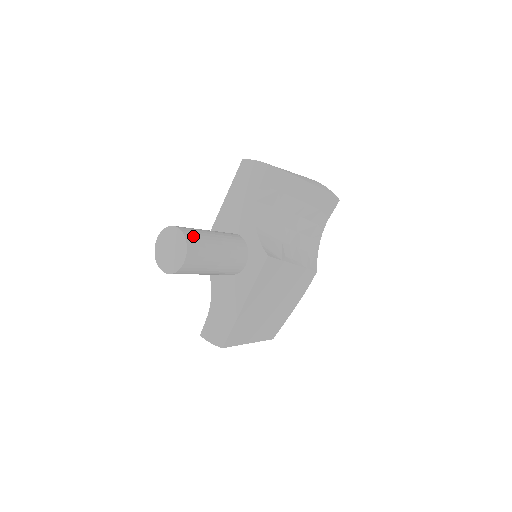
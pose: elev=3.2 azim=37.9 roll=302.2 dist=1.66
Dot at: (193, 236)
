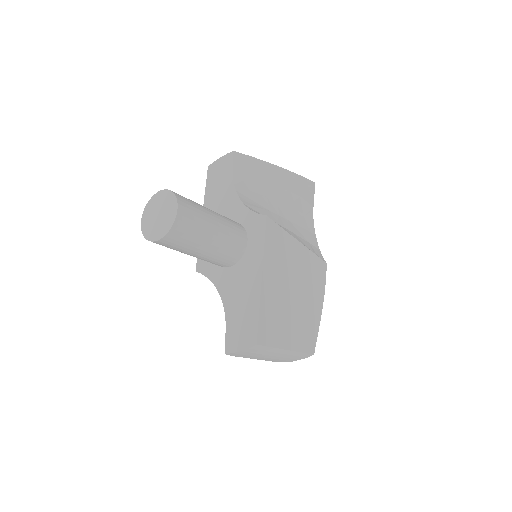
Dot at: occluded
